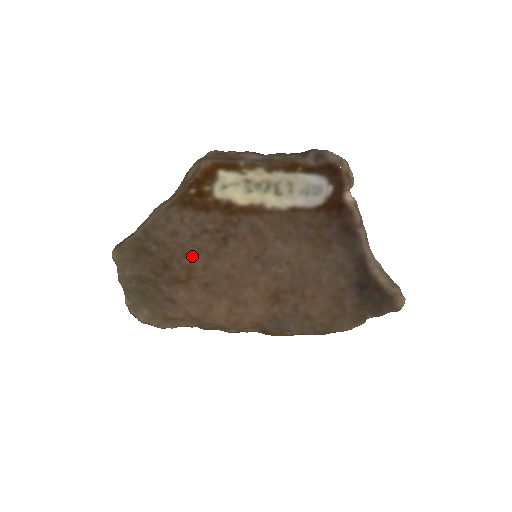
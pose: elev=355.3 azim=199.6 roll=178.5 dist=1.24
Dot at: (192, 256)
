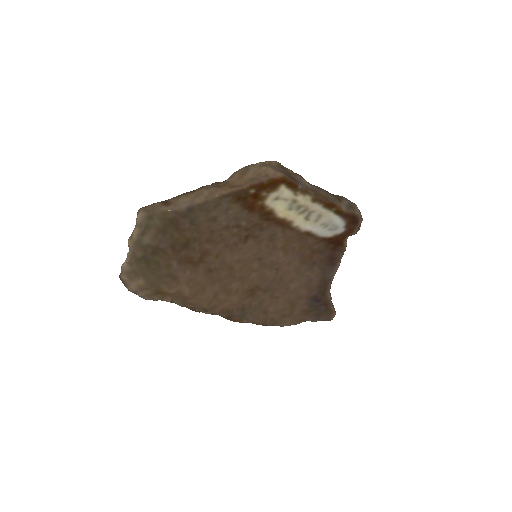
Dot at: (214, 243)
